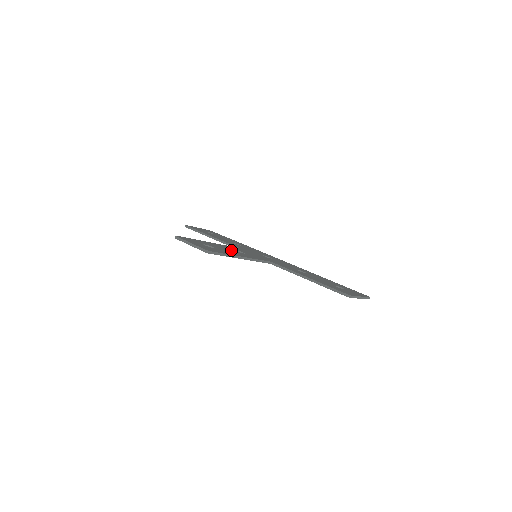
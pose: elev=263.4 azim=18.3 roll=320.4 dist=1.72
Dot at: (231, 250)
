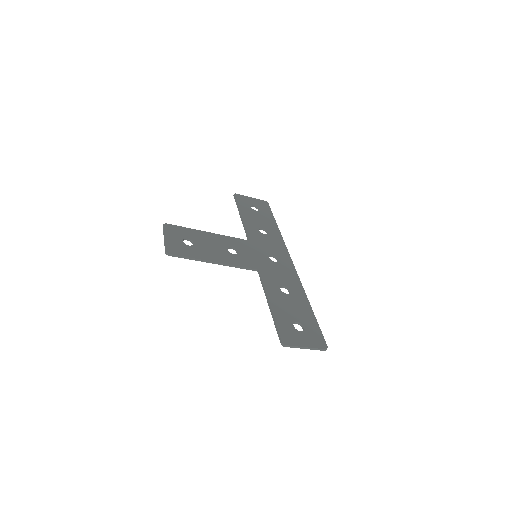
Dot at: (219, 248)
